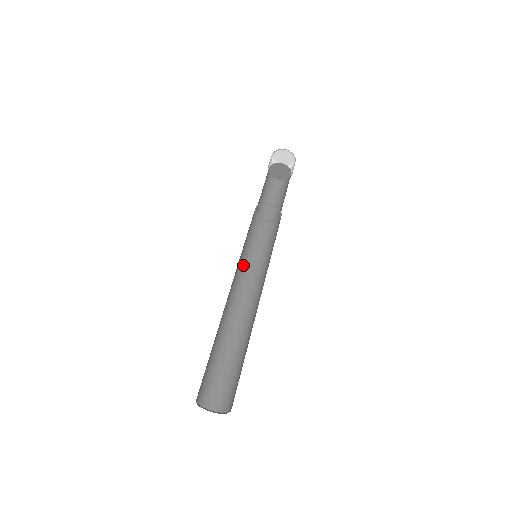
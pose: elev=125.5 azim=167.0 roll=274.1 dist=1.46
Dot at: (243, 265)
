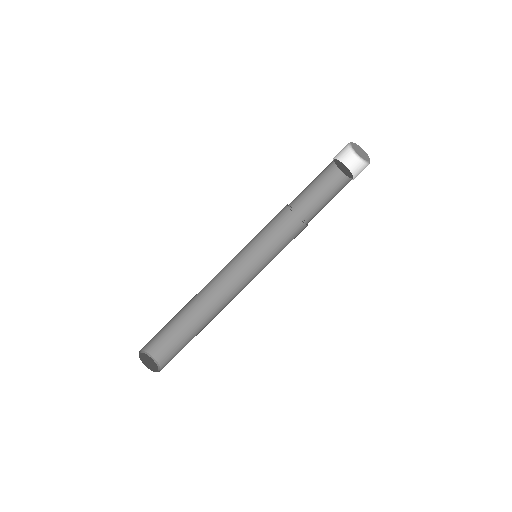
Dot at: occluded
